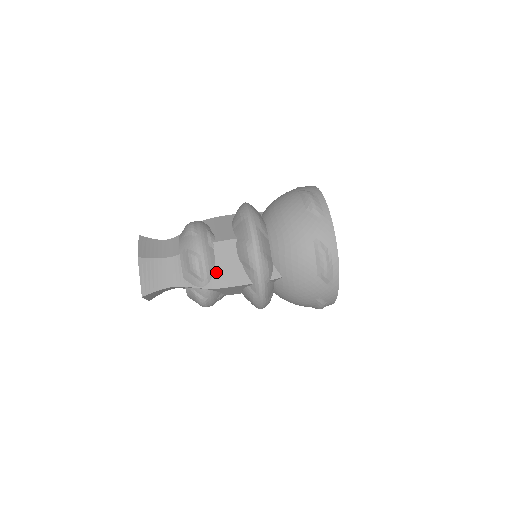
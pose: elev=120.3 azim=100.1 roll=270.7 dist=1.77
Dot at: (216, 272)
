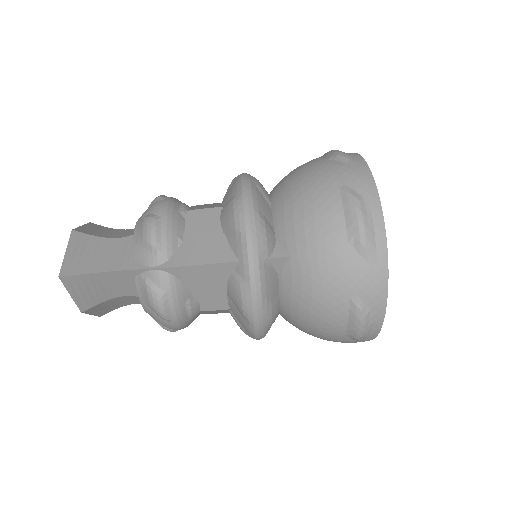
Dot at: (183, 245)
